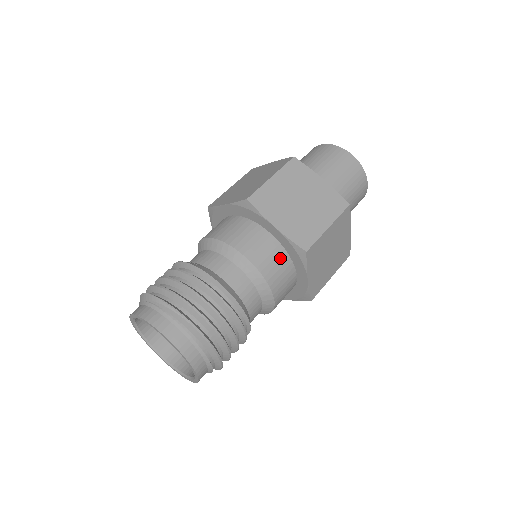
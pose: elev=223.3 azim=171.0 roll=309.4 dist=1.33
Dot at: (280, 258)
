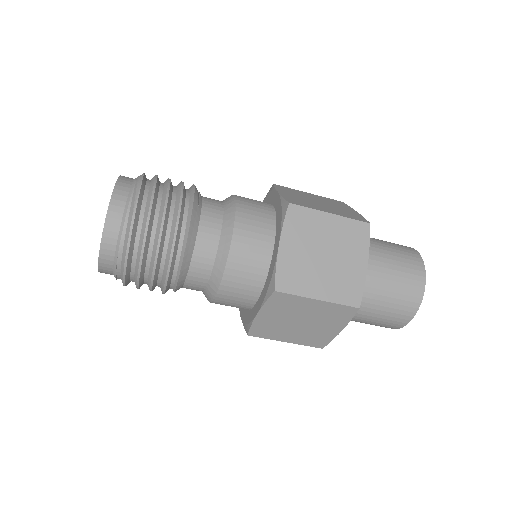
Dot at: (256, 272)
